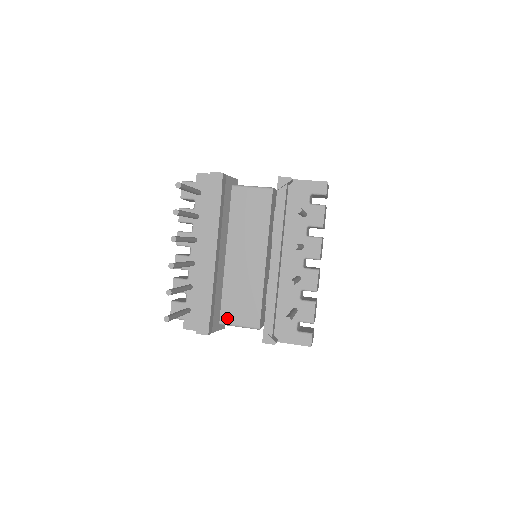
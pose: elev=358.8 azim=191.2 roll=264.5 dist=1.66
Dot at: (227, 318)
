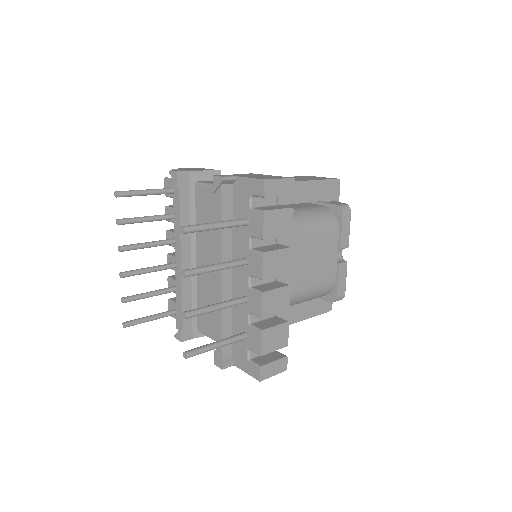
Dot at: (202, 327)
